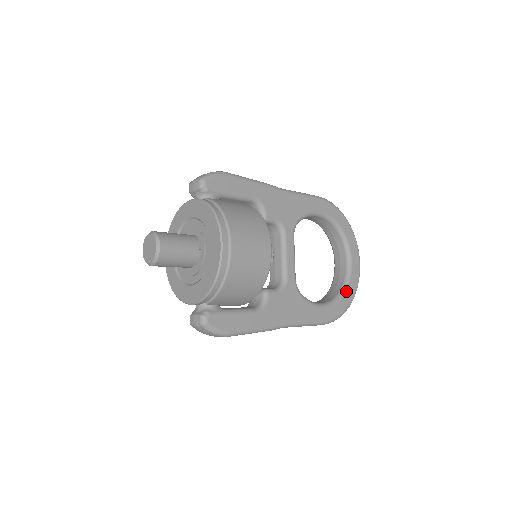
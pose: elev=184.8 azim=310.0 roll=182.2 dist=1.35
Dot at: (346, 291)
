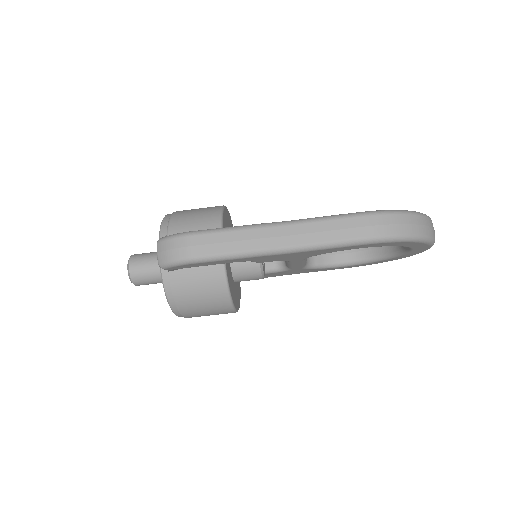
Dot at: occluded
